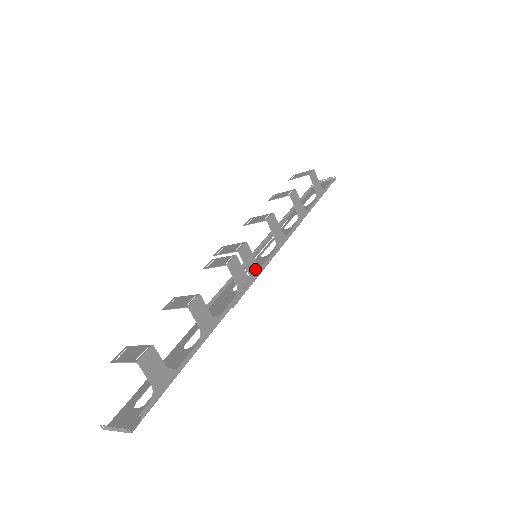
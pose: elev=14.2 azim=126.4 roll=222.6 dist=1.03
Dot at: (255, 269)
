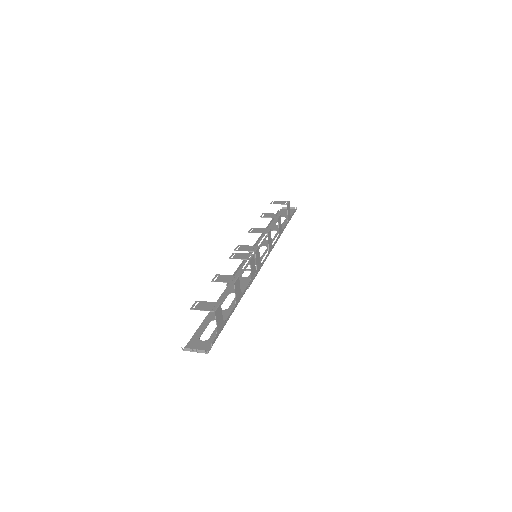
Dot at: (259, 265)
